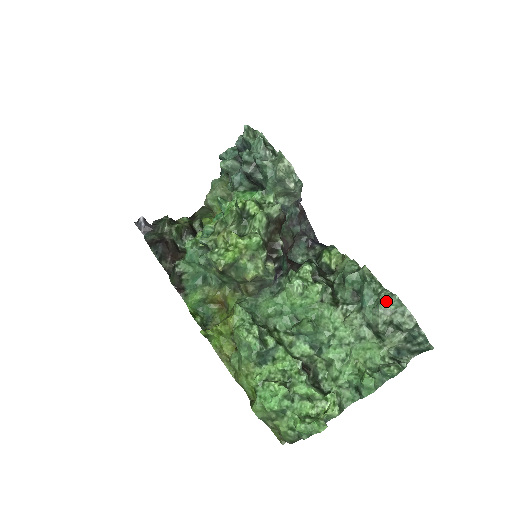
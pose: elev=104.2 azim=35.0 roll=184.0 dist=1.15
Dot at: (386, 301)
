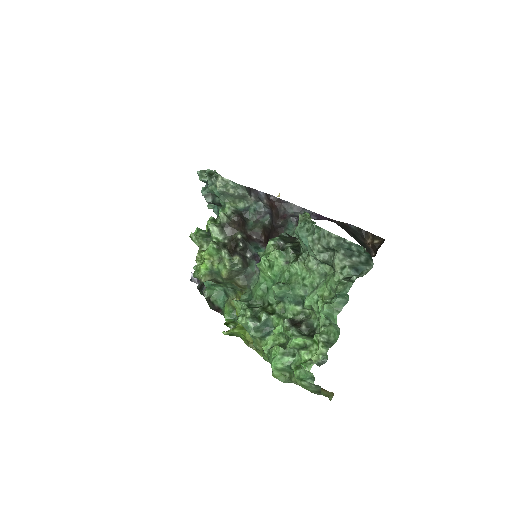
Dot at: (313, 233)
